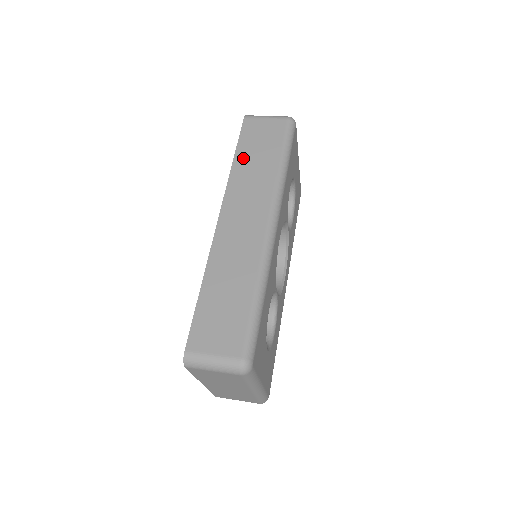
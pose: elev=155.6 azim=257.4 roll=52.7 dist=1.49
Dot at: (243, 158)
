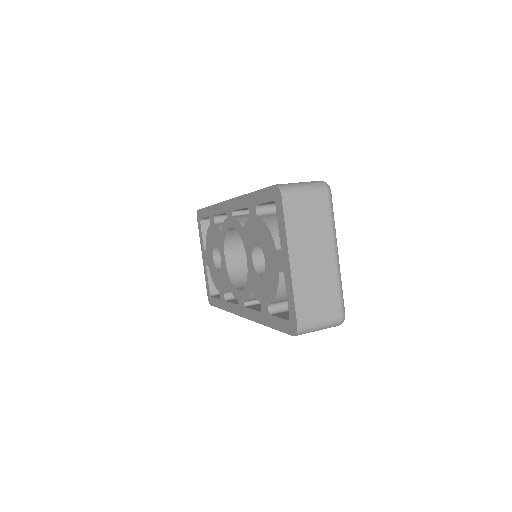
Dot at: occluded
